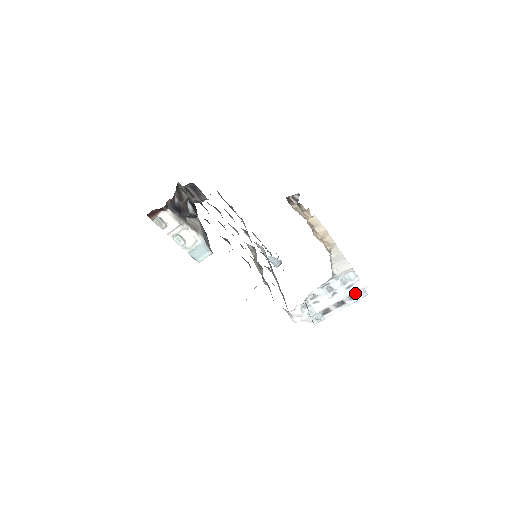
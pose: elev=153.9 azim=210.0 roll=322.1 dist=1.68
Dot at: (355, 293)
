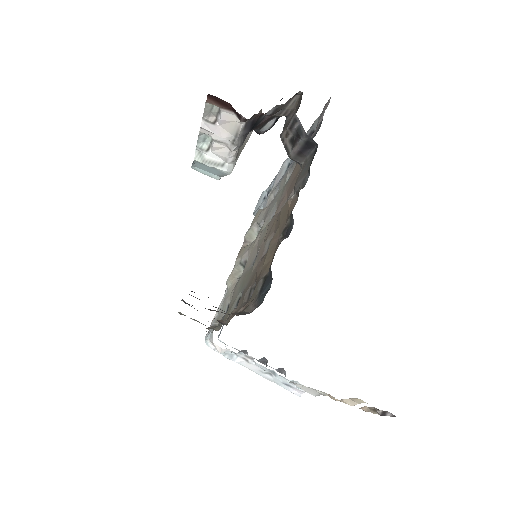
Dot at: (283, 371)
